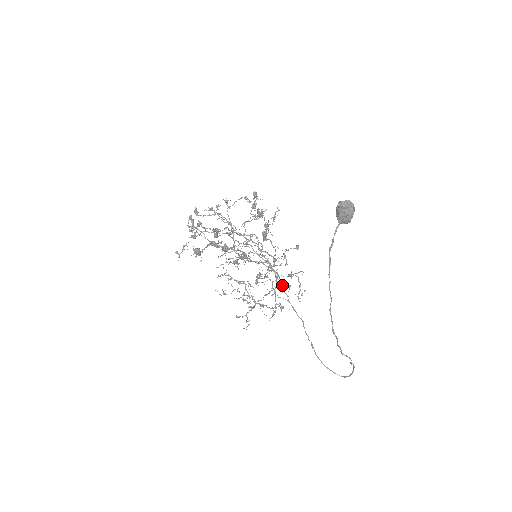
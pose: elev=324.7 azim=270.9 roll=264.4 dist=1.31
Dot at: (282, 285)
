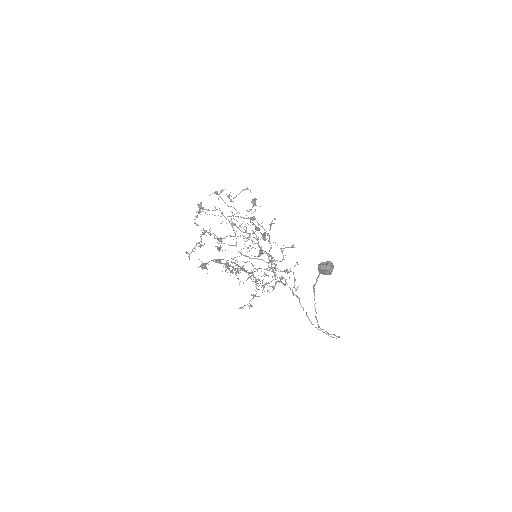
Dot at: occluded
